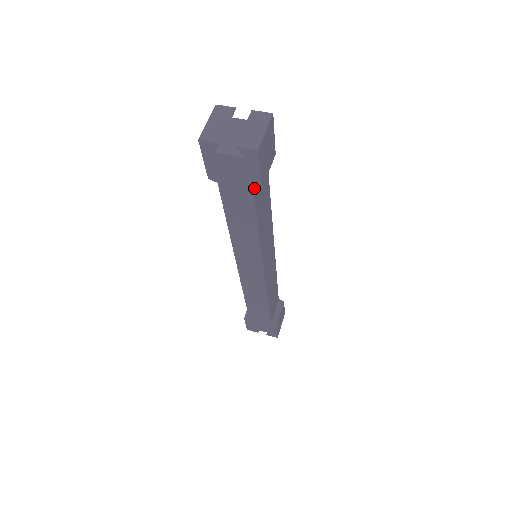
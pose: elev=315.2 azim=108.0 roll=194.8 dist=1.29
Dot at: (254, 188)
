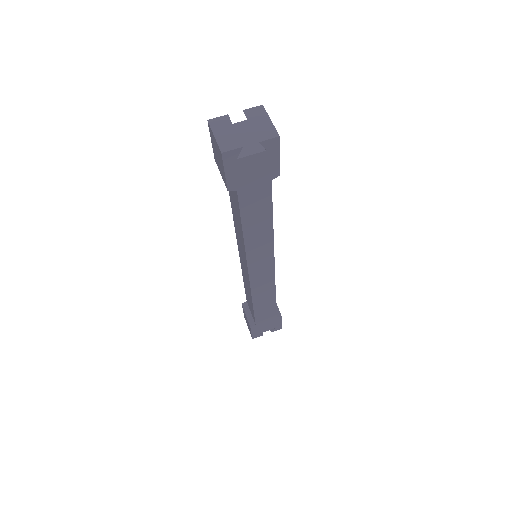
Dot at: (272, 178)
